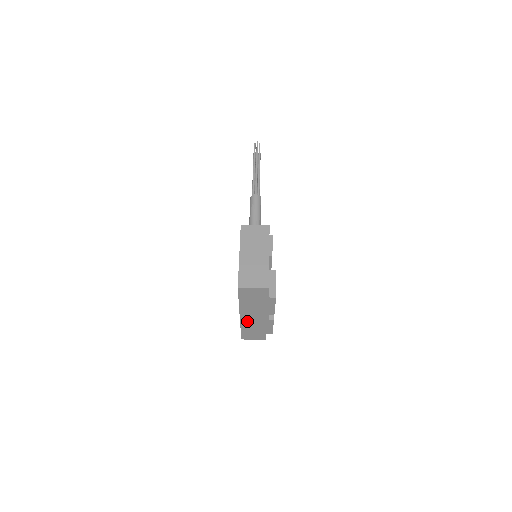
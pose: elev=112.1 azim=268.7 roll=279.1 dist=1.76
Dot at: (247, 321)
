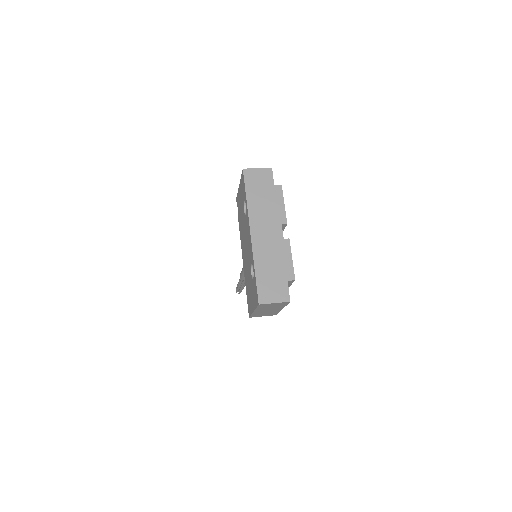
Dot at: (260, 246)
